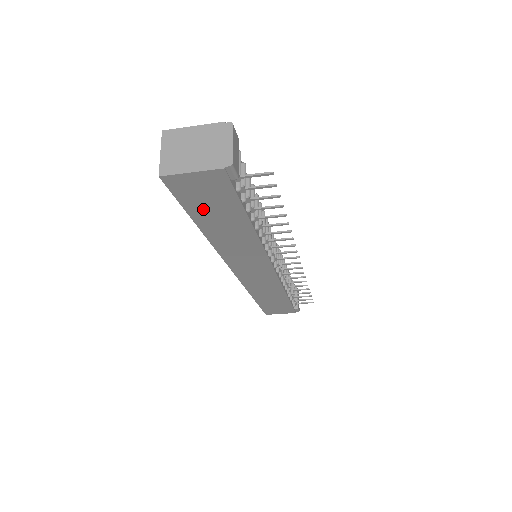
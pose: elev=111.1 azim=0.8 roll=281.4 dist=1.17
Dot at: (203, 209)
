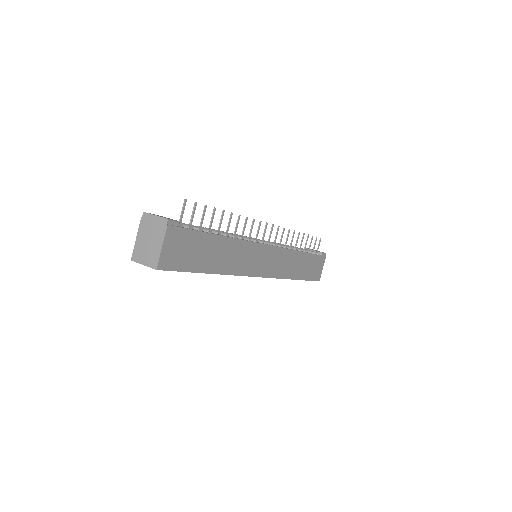
Dot at: (194, 260)
